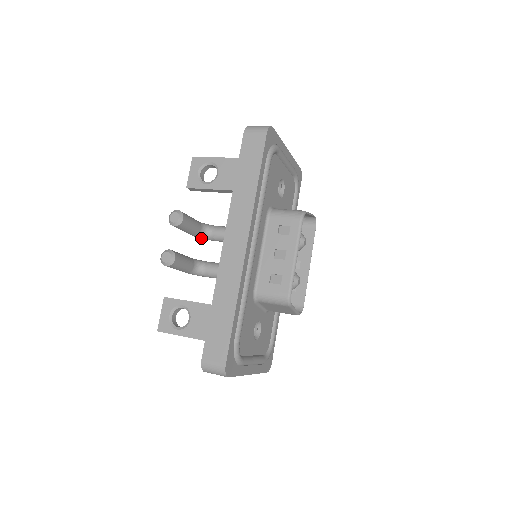
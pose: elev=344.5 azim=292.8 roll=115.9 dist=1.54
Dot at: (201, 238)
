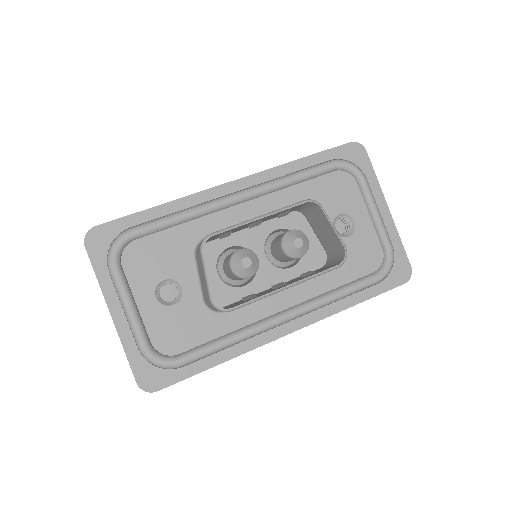
Dot at: occluded
